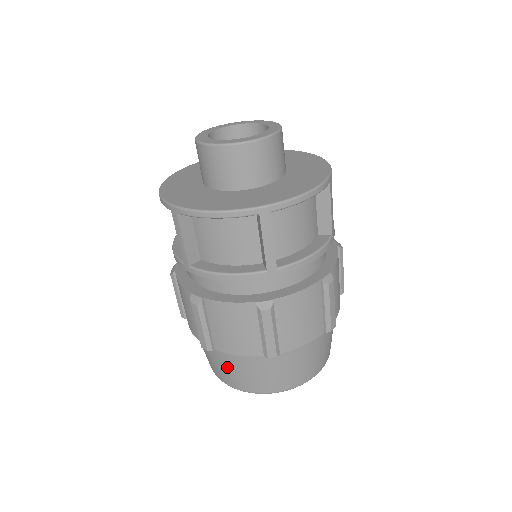
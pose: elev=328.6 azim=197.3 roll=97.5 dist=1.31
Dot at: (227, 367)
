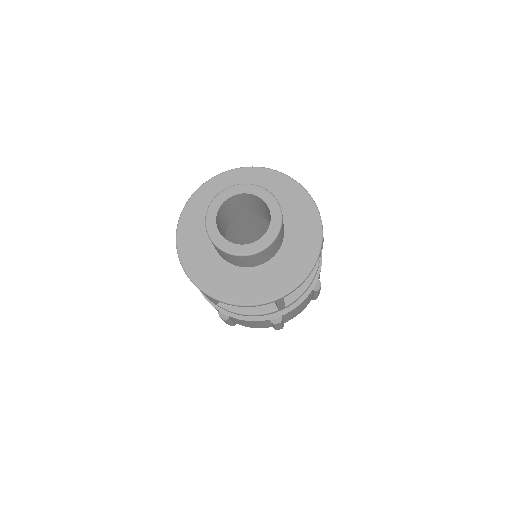
Dot at: occluded
